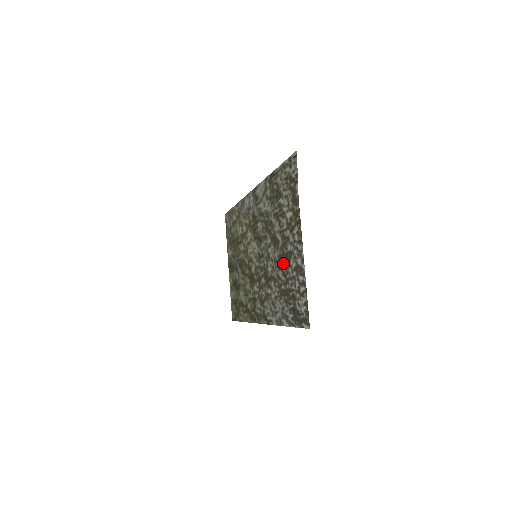
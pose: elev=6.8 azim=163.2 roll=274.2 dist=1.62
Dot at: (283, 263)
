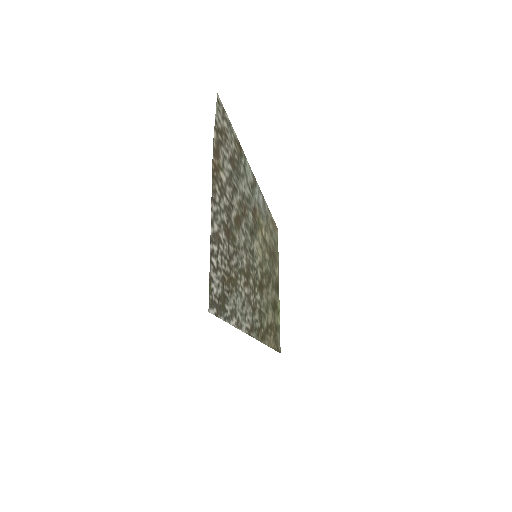
Dot at: (231, 243)
